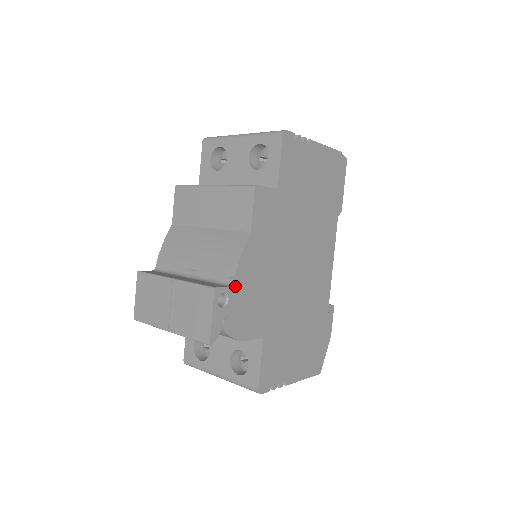
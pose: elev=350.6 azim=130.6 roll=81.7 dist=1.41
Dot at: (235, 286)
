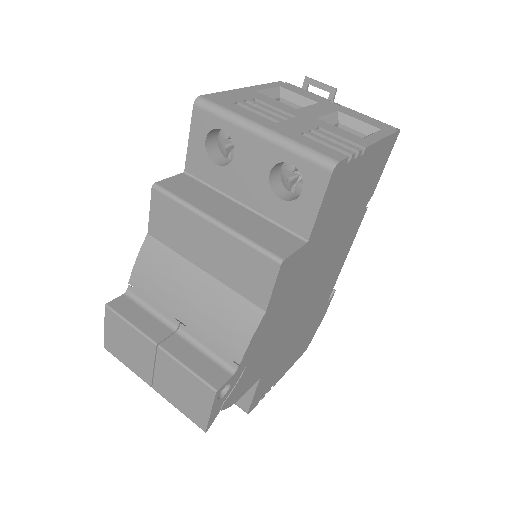
Dot at: (239, 369)
